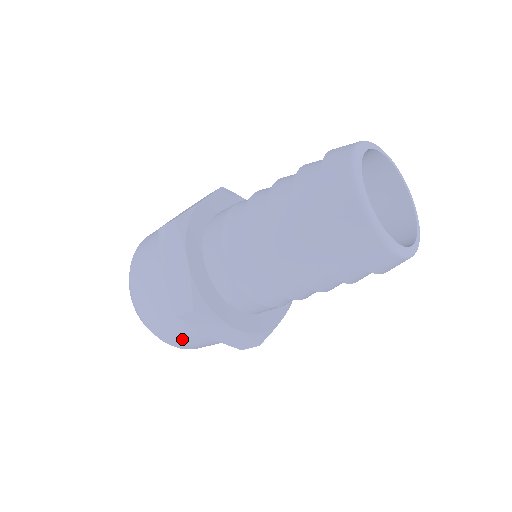
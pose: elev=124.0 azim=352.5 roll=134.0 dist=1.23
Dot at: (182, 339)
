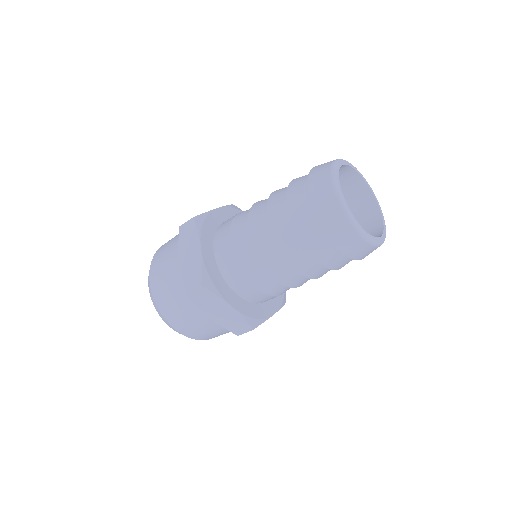
Dot at: (188, 323)
